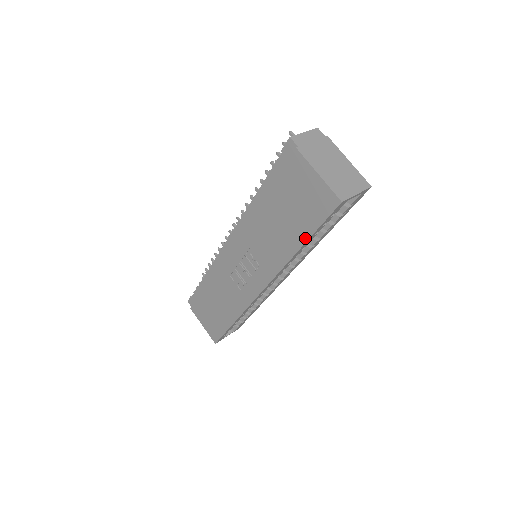
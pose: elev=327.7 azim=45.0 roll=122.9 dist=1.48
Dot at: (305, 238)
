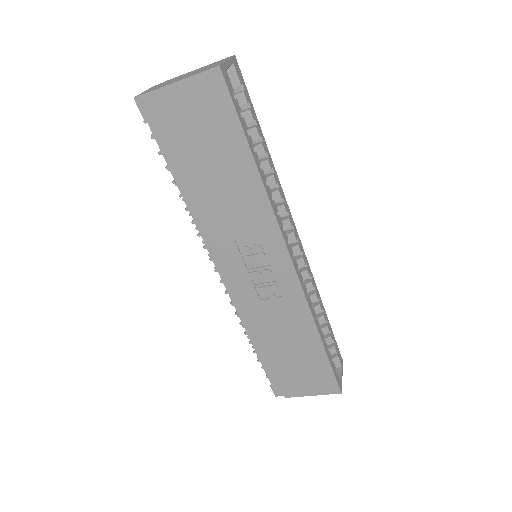
Dot at: (245, 148)
